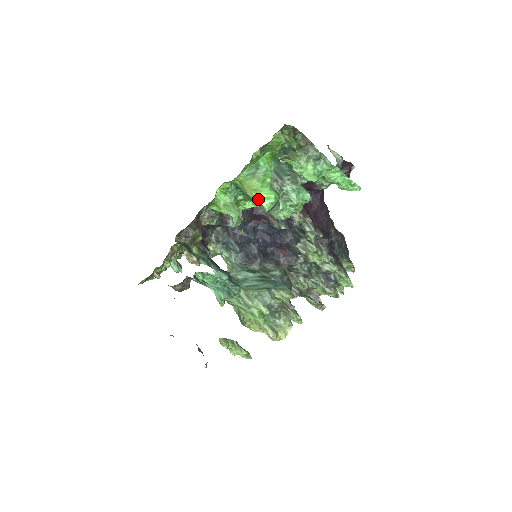
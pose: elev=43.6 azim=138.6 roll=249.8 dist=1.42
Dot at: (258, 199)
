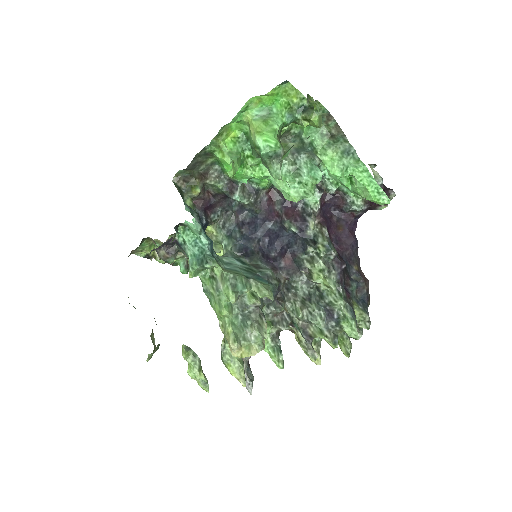
Dot at: (258, 141)
